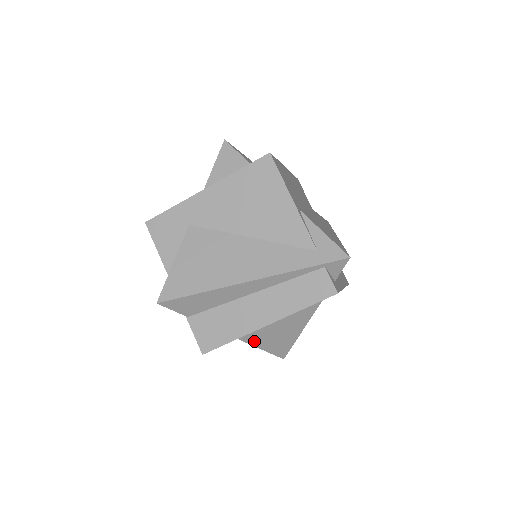
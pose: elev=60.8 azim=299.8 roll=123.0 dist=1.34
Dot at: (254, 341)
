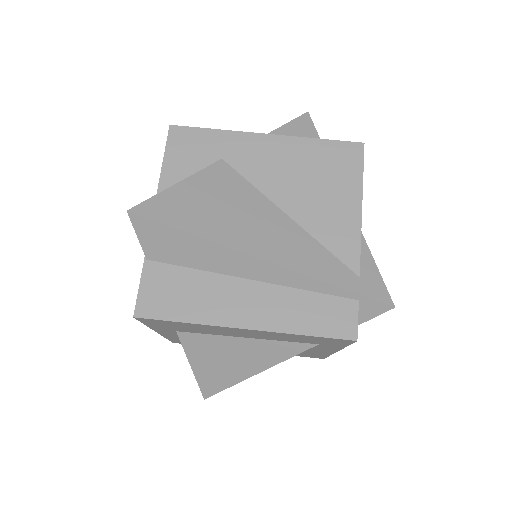
Dot at: (193, 350)
